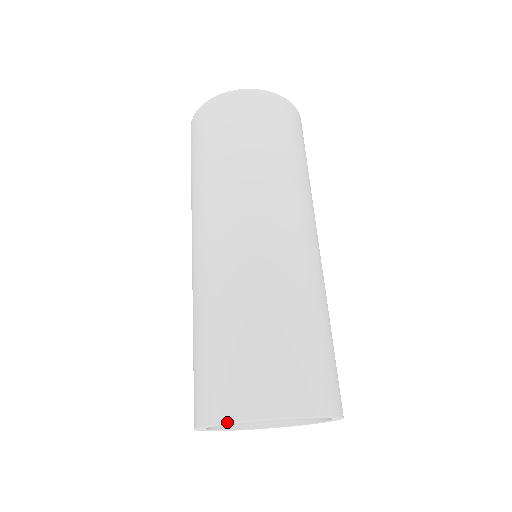
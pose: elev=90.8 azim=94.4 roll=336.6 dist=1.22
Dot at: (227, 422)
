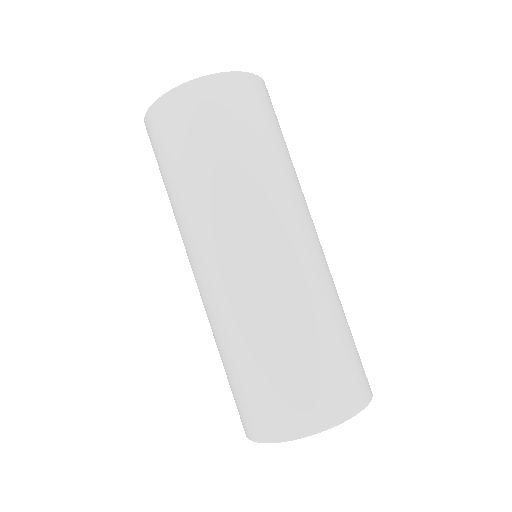
Dot at: (257, 442)
